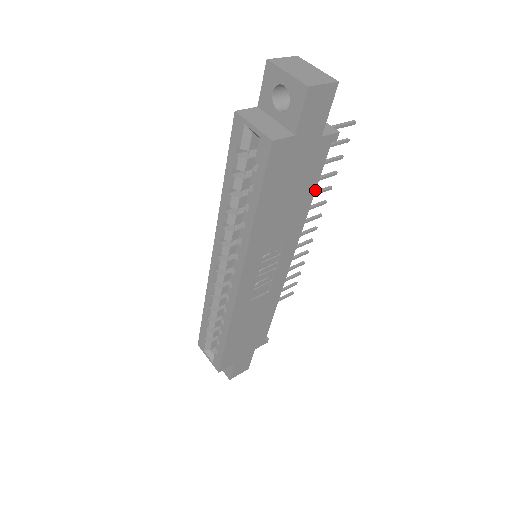
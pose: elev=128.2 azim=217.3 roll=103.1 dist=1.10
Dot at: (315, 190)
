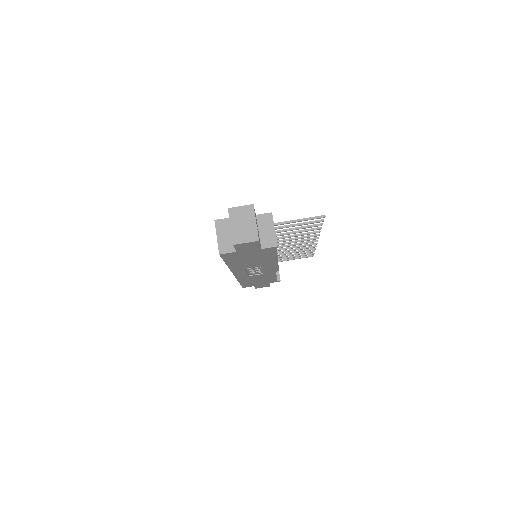
Dot at: occluded
